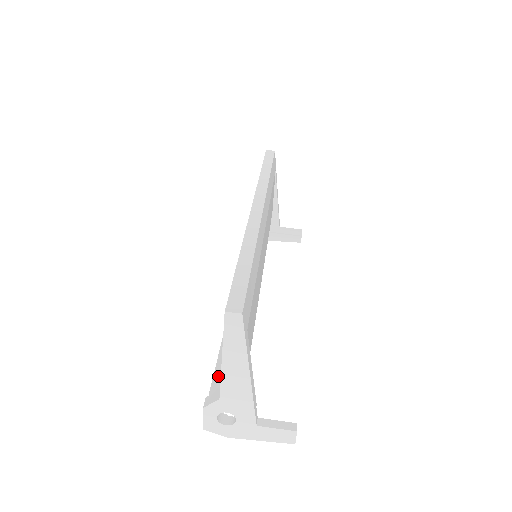
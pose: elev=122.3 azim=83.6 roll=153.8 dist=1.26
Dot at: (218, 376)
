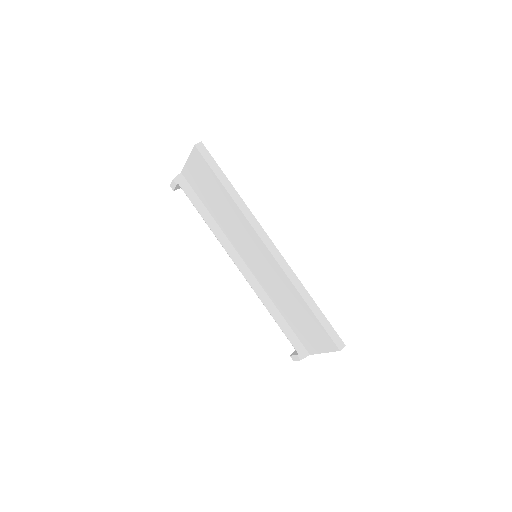
Dot at: (296, 343)
